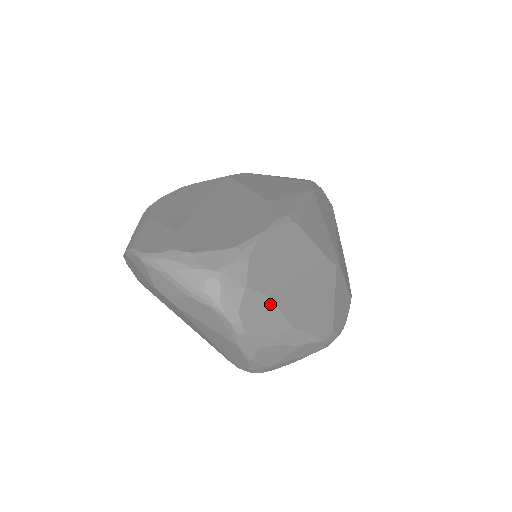
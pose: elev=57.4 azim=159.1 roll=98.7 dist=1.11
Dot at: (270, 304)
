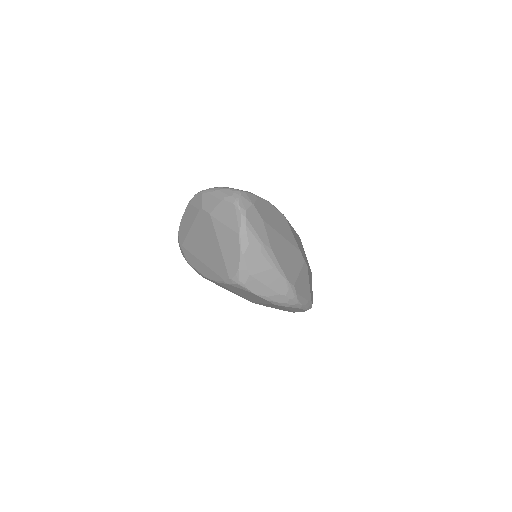
Dot at: (262, 224)
